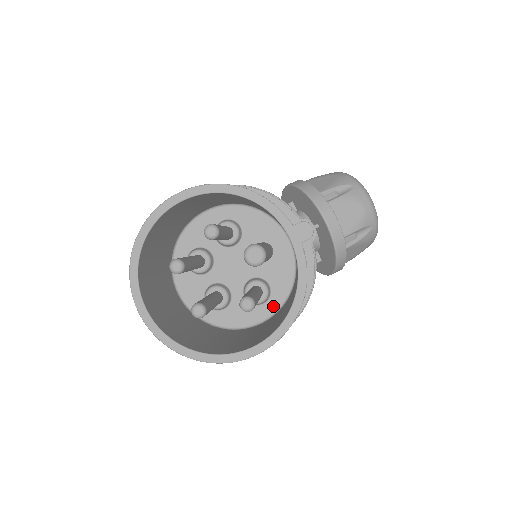
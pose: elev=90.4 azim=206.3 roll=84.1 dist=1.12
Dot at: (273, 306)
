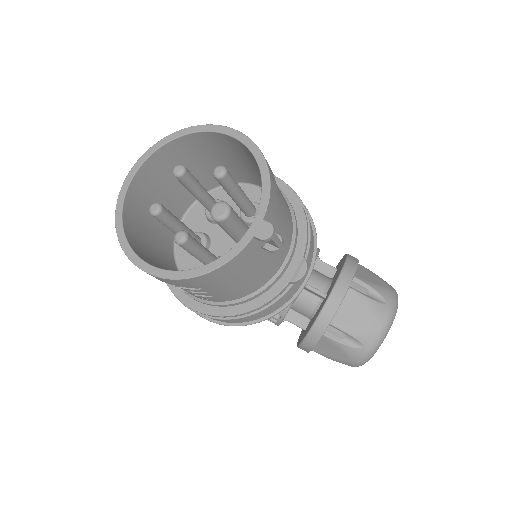
Dot at: occluded
